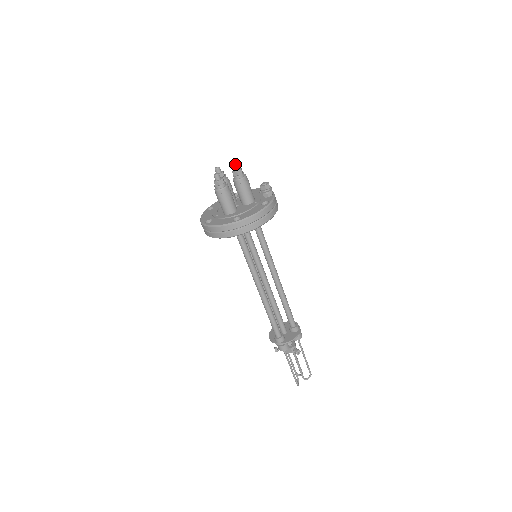
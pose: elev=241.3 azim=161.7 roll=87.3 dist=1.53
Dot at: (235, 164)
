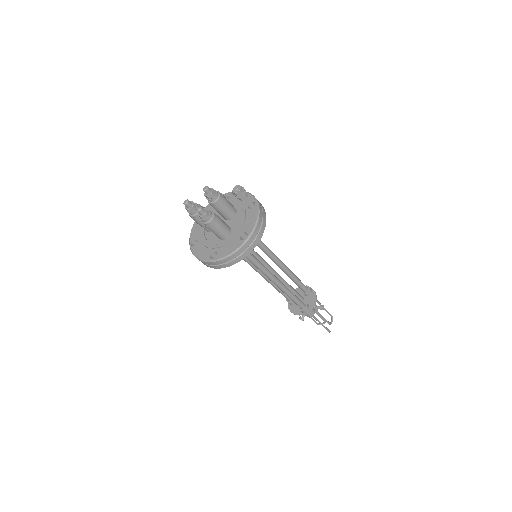
Dot at: (205, 188)
